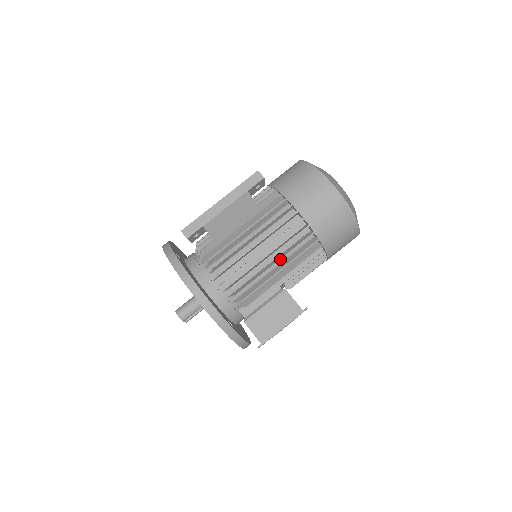
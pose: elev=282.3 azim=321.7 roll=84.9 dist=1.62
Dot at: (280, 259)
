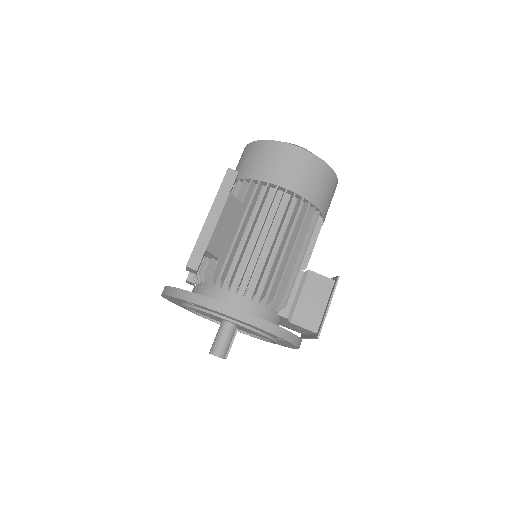
Dot at: (294, 243)
